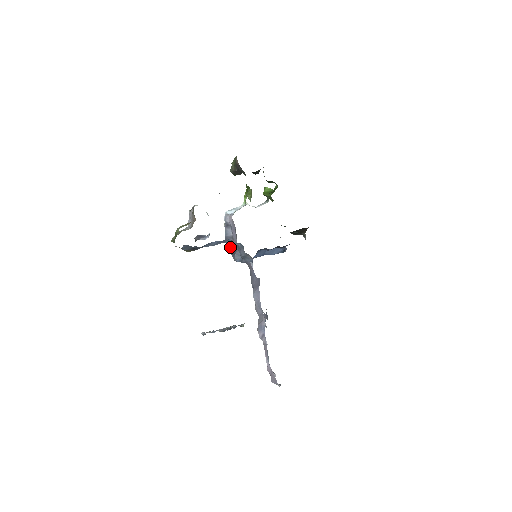
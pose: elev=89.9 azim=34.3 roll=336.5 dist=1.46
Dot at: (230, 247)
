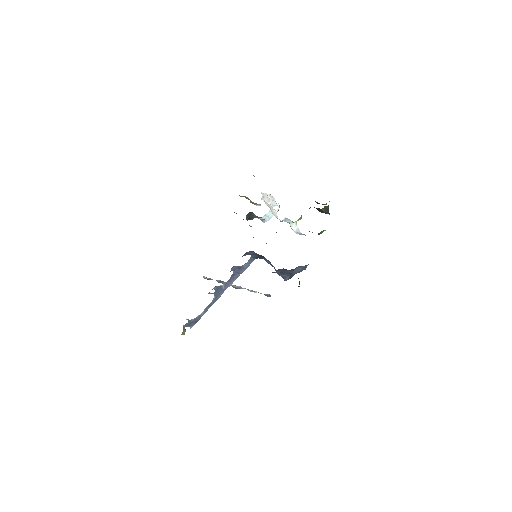
Dot at: occluded
